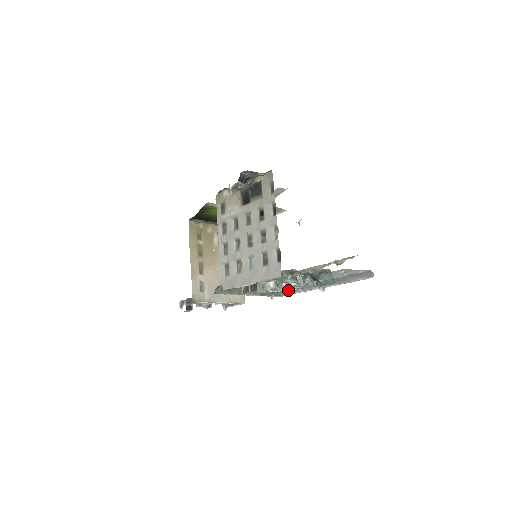
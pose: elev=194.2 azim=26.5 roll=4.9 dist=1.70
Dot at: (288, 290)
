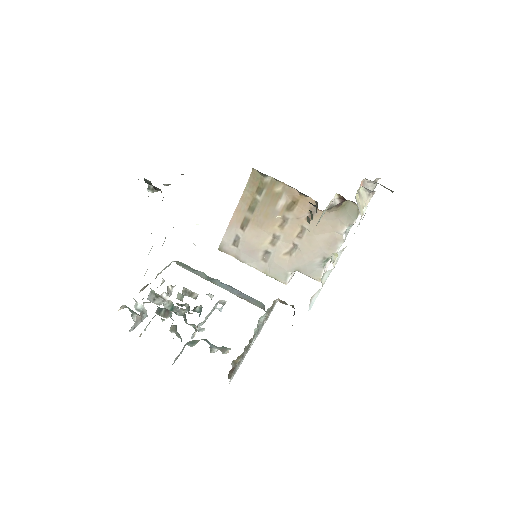
Dot at: occluded
